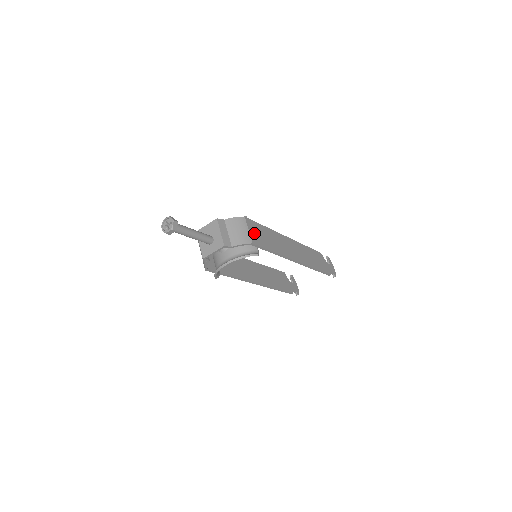
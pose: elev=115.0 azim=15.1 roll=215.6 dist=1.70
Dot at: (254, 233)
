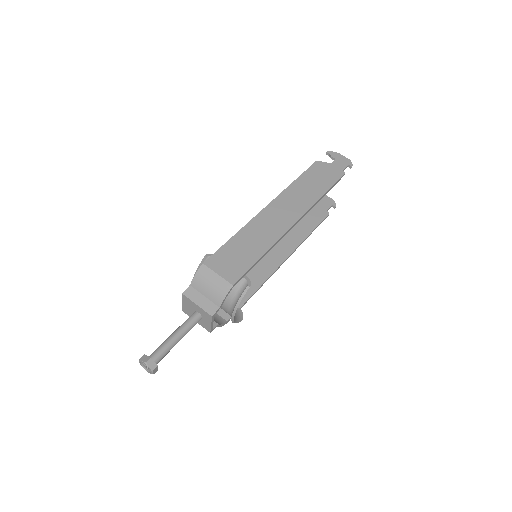
Dot at: (226, 268)
